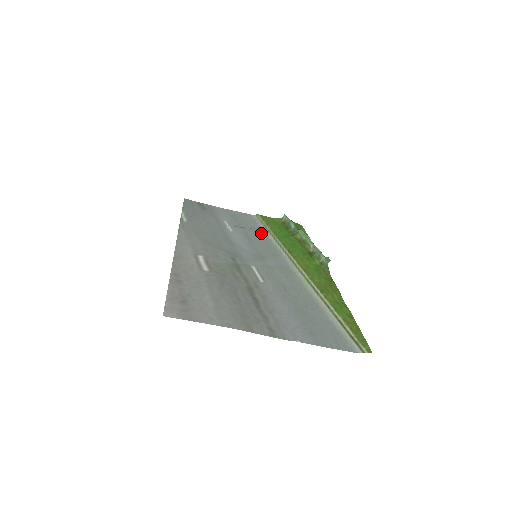
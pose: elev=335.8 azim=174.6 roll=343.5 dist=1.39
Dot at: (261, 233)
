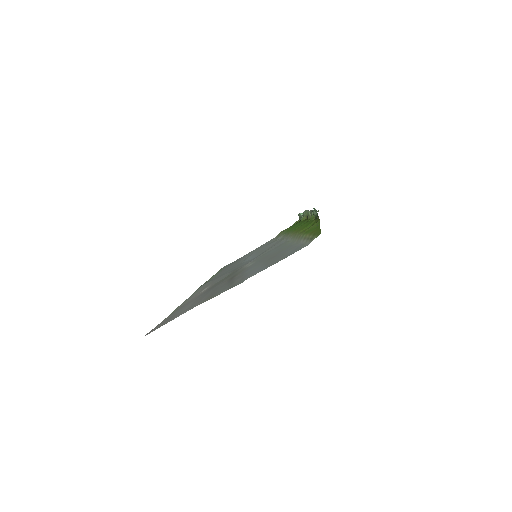
Dot at: occluded
